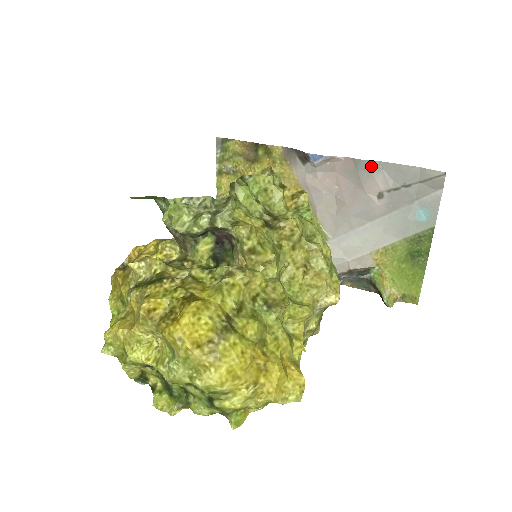
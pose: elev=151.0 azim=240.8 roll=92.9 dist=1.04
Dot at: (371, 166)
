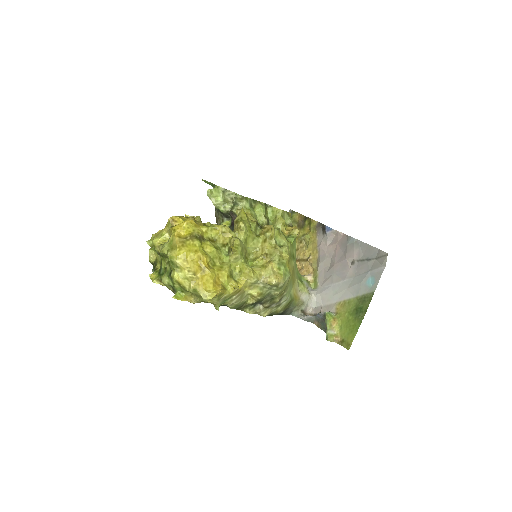
Dot at: (355, 242)
